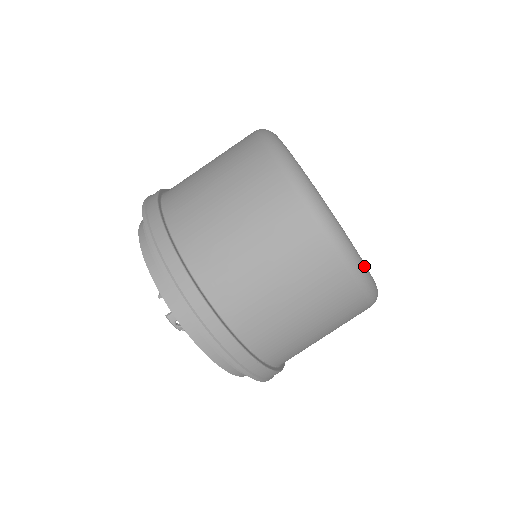
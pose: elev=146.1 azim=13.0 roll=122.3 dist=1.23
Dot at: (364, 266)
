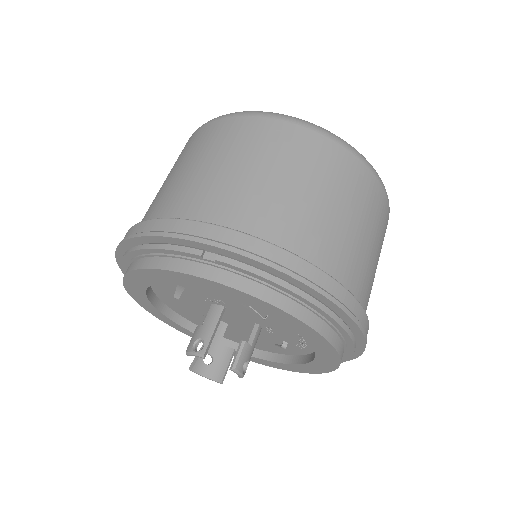
Dot at: occluded
